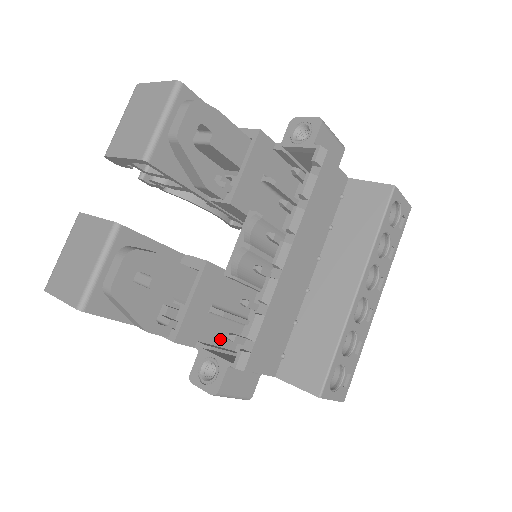
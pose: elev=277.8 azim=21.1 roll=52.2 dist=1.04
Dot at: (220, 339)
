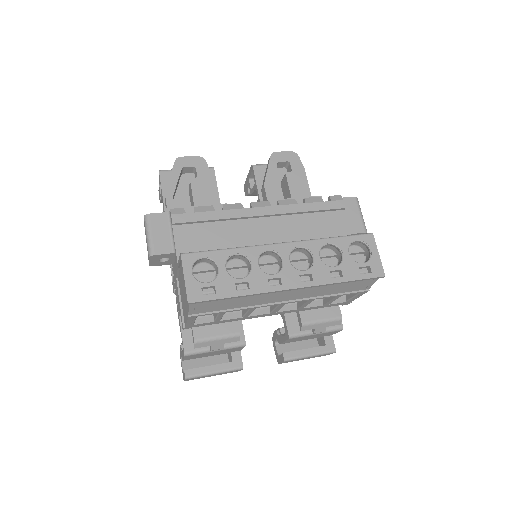
Dot at: occluded
